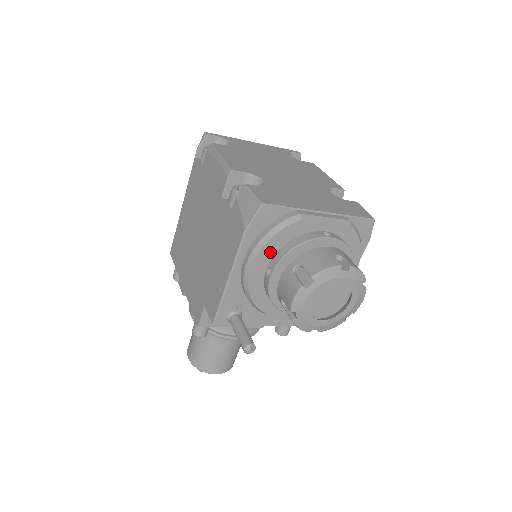
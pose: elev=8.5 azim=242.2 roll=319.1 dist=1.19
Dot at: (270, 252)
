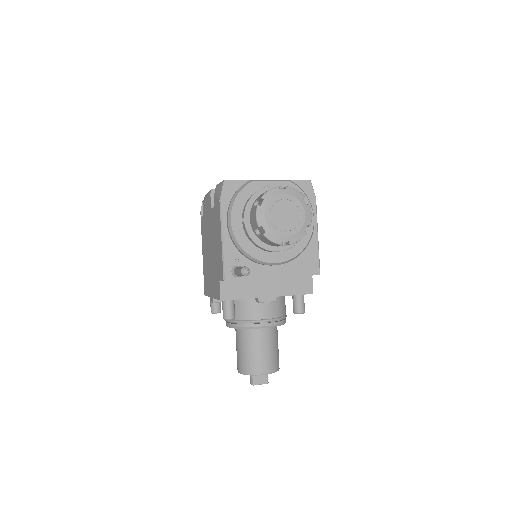
Dot at: (240, 208)
